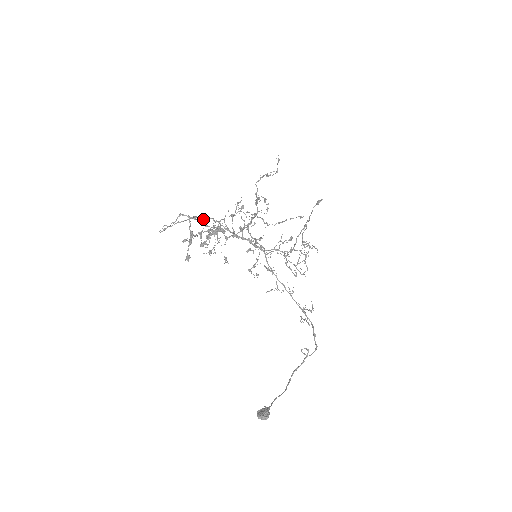
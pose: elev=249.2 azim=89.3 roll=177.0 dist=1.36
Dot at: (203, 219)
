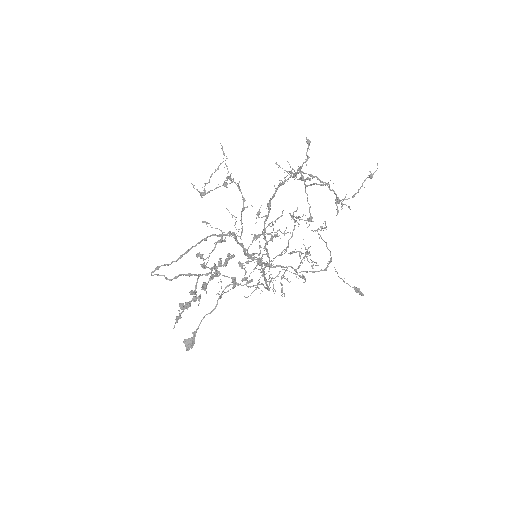
Dot at: occluded
